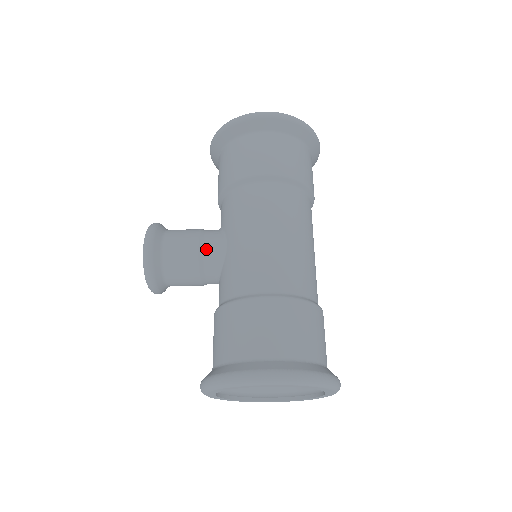
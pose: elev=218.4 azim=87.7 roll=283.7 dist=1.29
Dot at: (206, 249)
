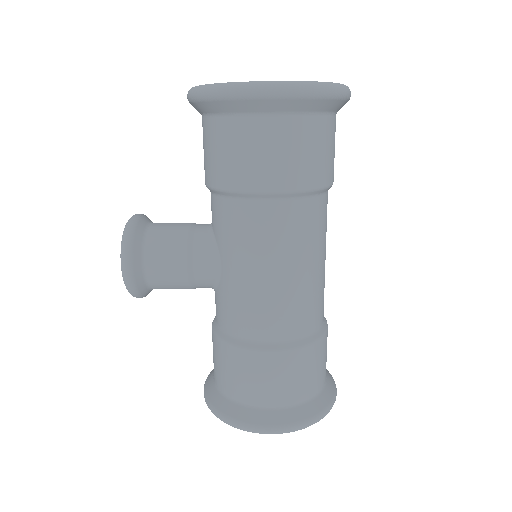
Dot at: (196, 271)
